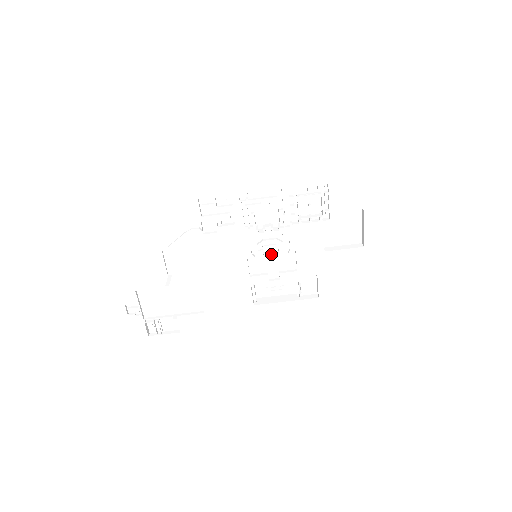
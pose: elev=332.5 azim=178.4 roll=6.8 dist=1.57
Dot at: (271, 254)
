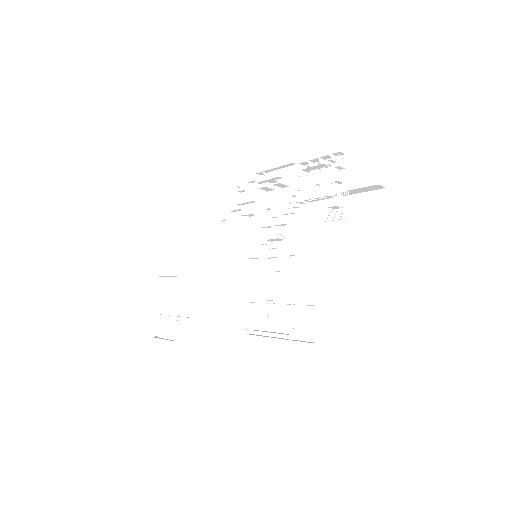
Dot at: (272, 257)
